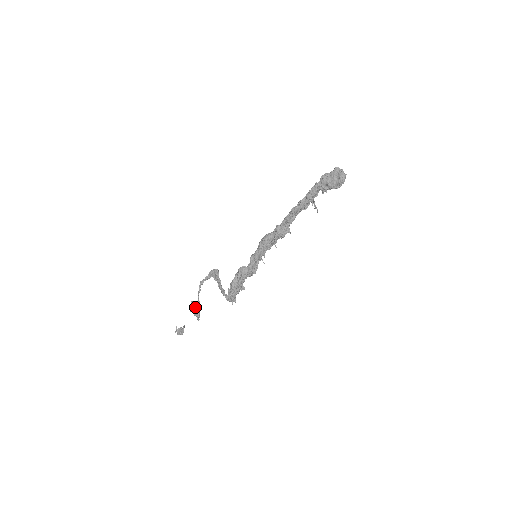
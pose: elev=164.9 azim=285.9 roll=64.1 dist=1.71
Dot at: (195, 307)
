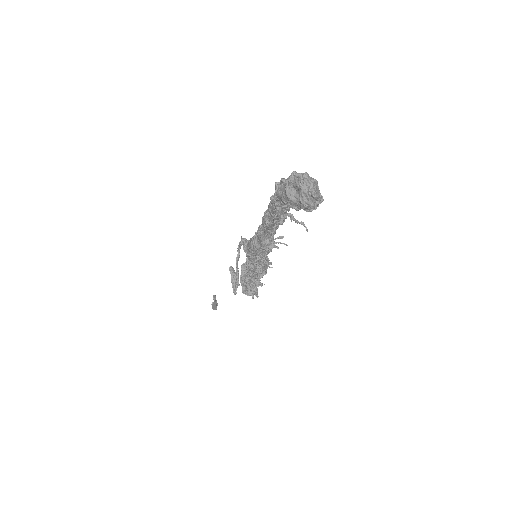
Dot at: (231, 277)
